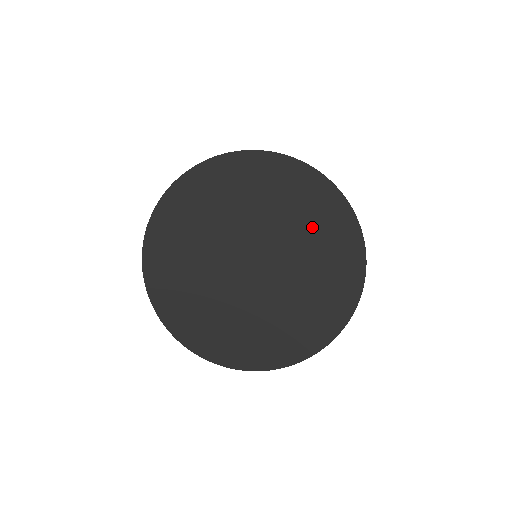
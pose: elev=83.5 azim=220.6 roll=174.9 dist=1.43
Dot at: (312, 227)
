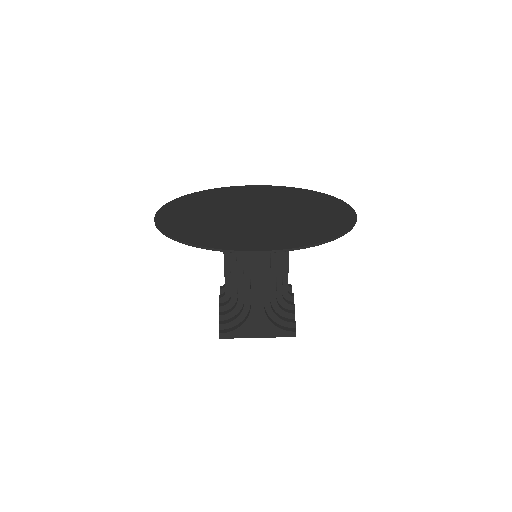
Dot at: (261, 194)
